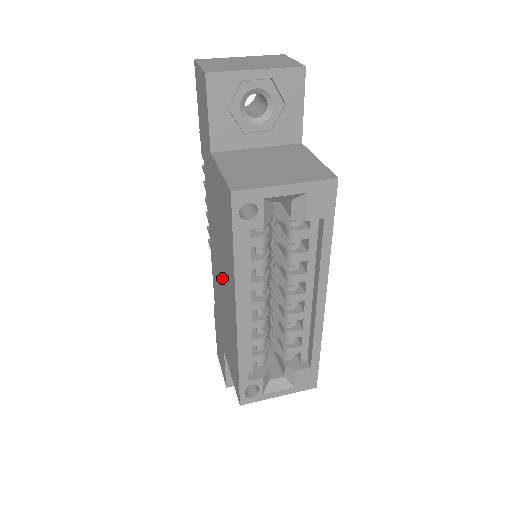
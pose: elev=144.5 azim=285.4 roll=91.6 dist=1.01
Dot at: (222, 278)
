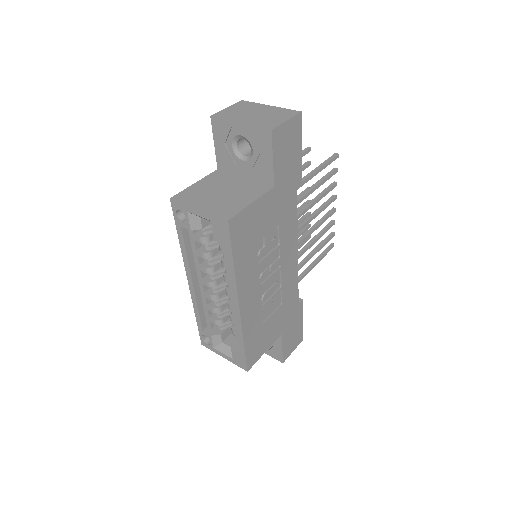
Dot at: occluded
